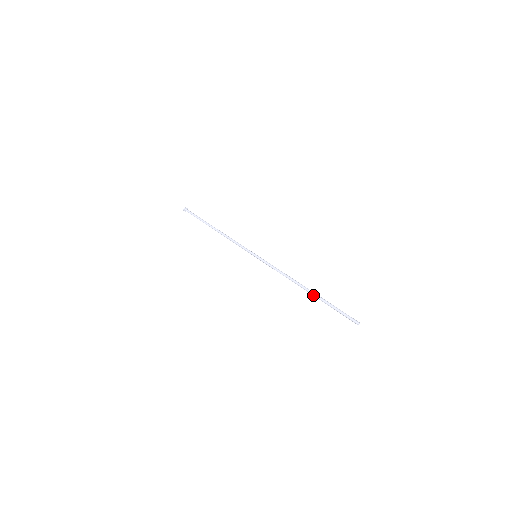
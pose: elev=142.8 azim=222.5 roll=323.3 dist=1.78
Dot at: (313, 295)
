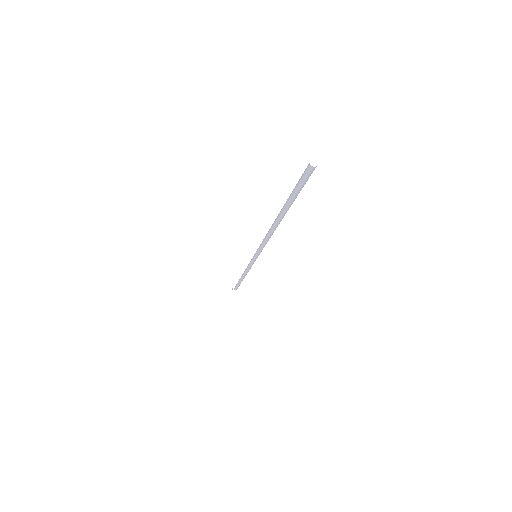
Dot at: (279, 213)
